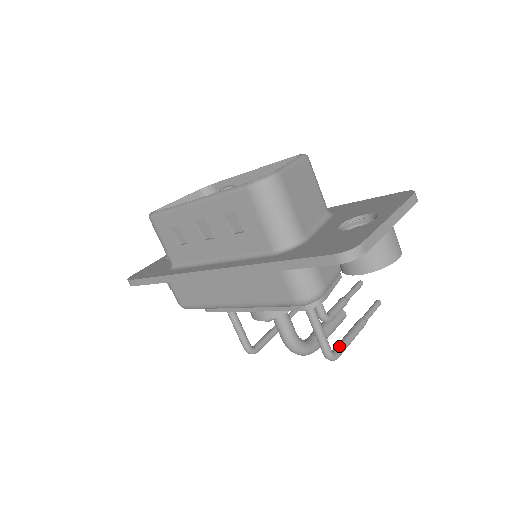
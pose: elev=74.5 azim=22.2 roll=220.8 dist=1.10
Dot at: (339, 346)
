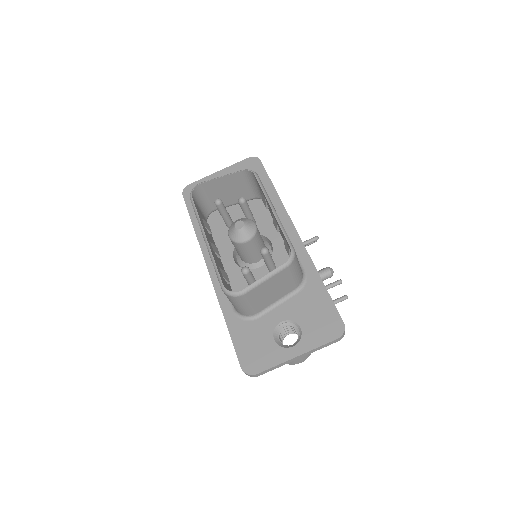
Dot at: occluded
